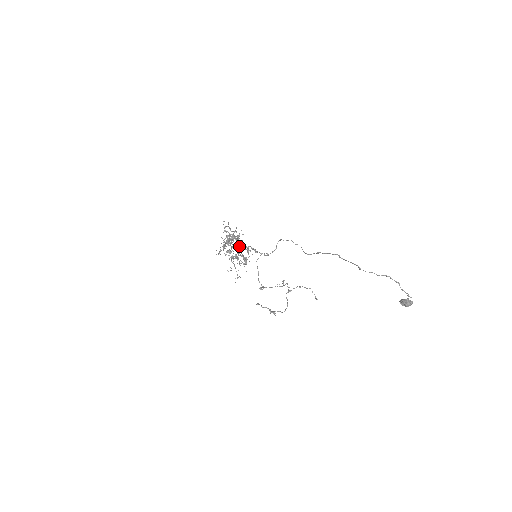
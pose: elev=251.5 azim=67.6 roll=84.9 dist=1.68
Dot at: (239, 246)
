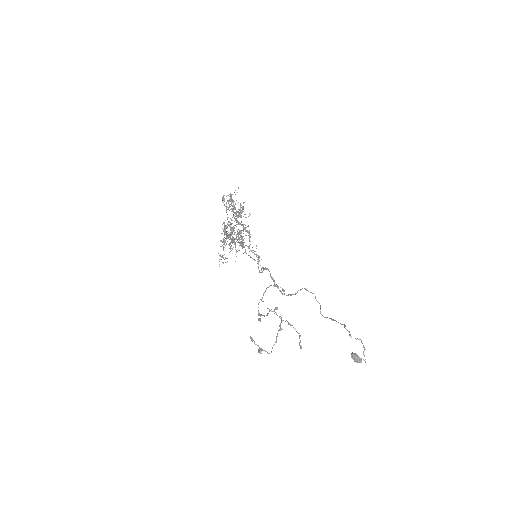
Dot at: occluded
